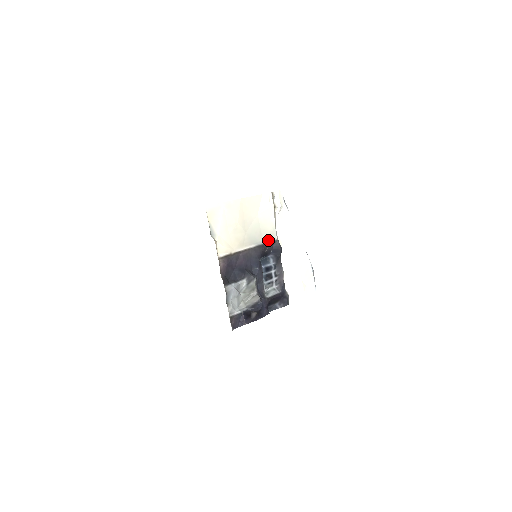
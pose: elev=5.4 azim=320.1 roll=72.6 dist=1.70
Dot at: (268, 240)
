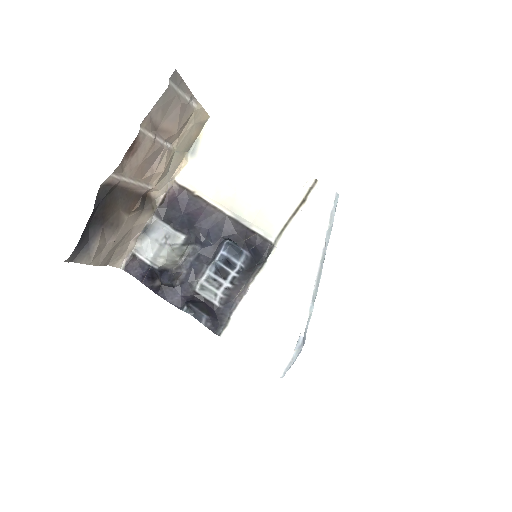
Dot at: (257, 229)
